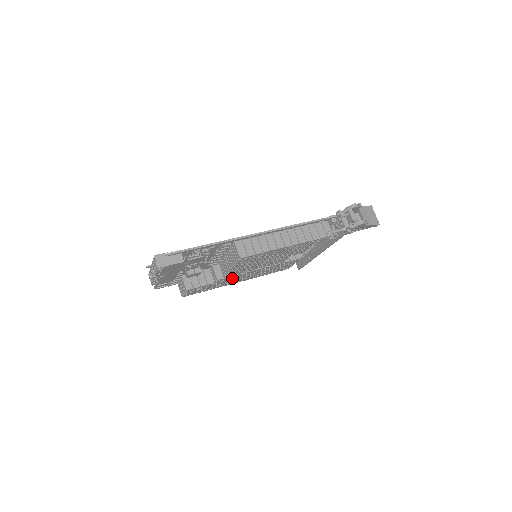
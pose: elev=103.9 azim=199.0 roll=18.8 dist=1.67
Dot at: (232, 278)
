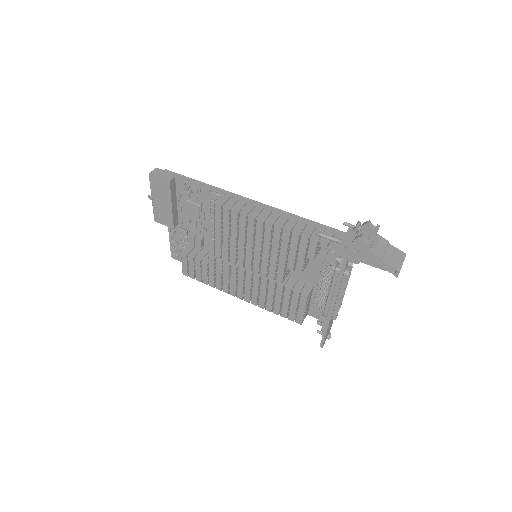
Dot at: (226, 272)
